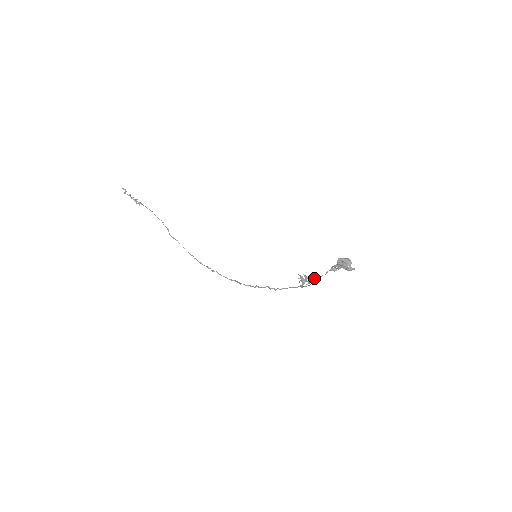
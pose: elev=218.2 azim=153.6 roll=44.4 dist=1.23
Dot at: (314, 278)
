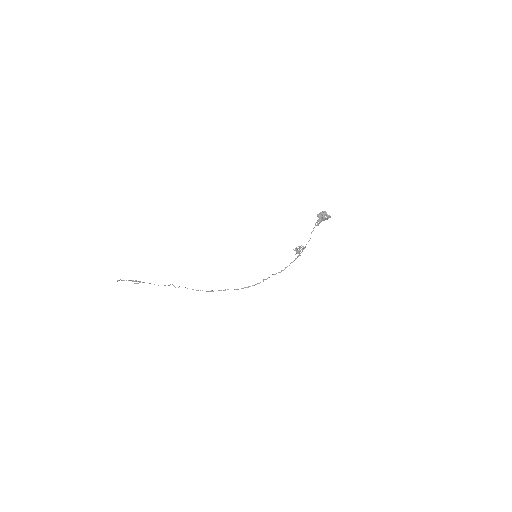
Dot at: occluded
